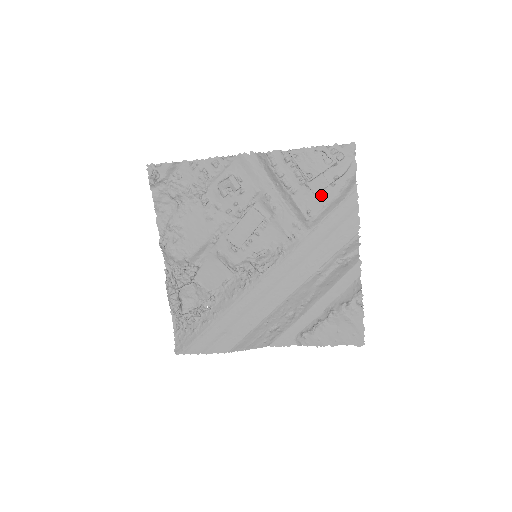
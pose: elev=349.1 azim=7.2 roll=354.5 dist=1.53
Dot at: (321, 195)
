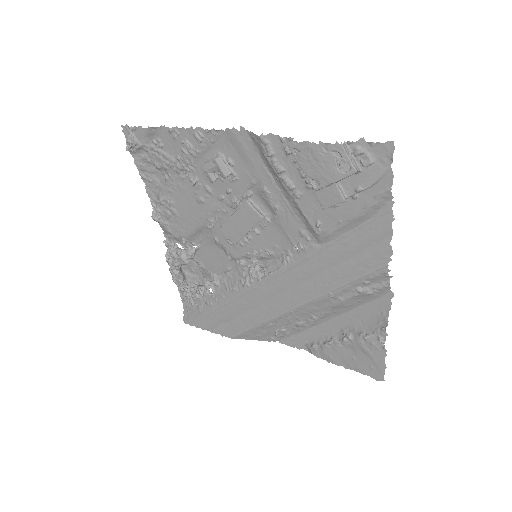
Dot at: (336, 207)
